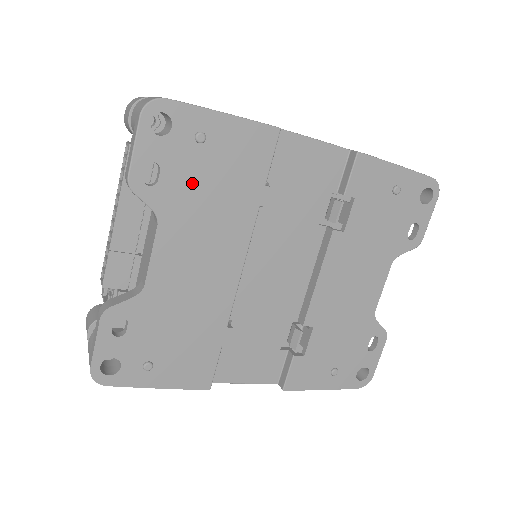
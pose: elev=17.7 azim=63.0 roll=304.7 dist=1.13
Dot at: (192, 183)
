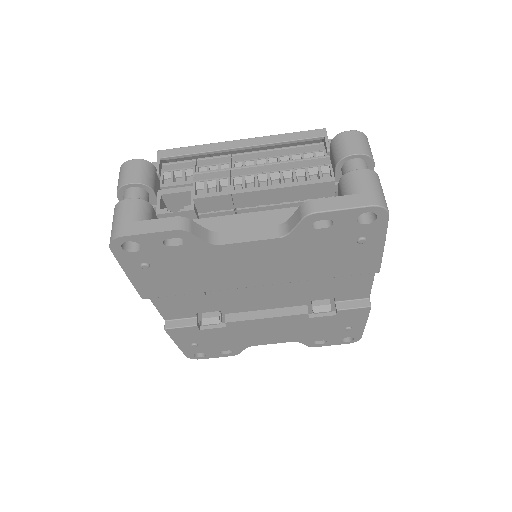
Dot at: (322, 245)
